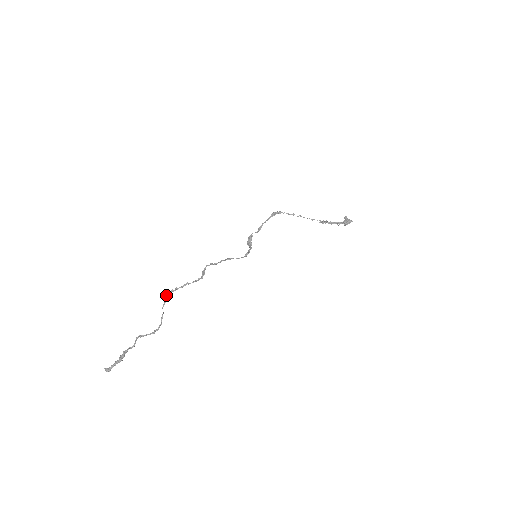
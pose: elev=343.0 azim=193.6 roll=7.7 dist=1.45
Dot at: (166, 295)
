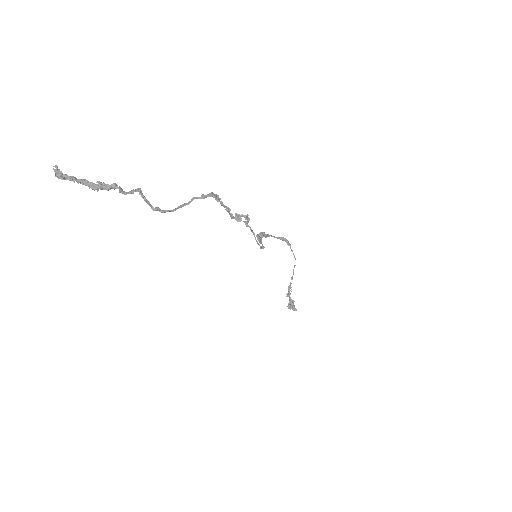
Dot at: occluded
